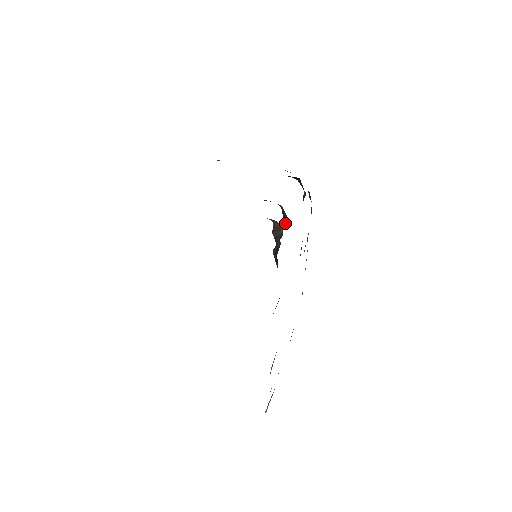
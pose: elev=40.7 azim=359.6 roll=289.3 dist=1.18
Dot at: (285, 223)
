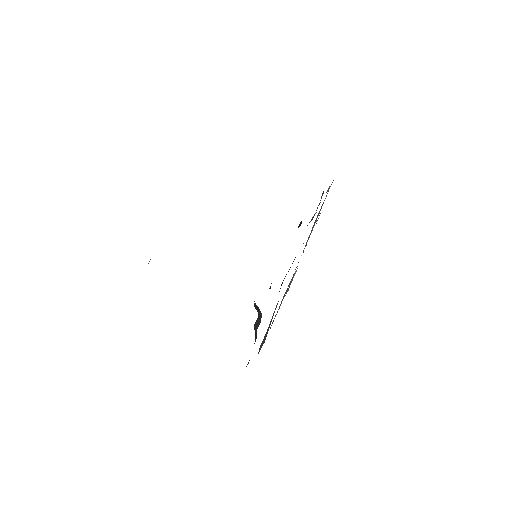
Dot at: occluded
